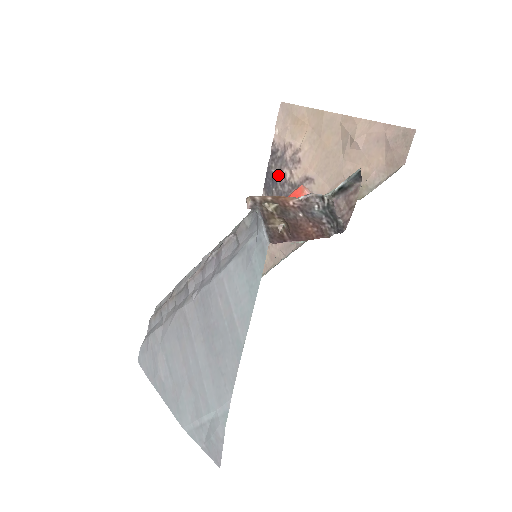
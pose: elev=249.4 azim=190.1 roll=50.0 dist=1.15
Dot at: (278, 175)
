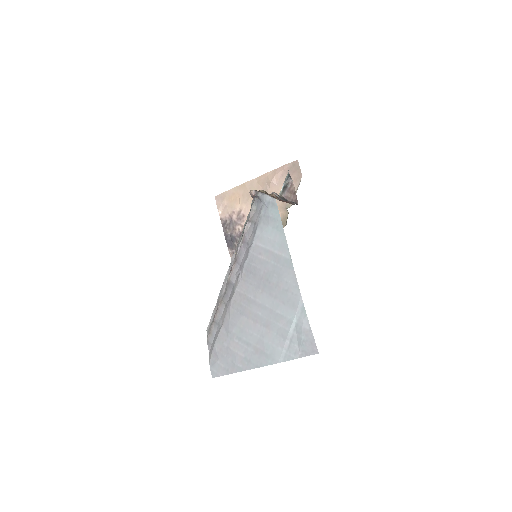
Dot at: (234, 233)
